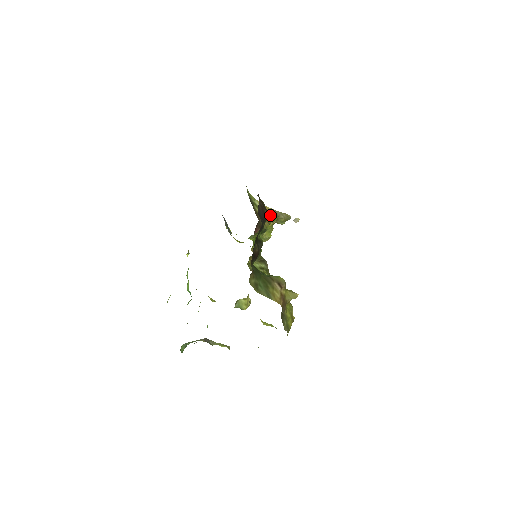
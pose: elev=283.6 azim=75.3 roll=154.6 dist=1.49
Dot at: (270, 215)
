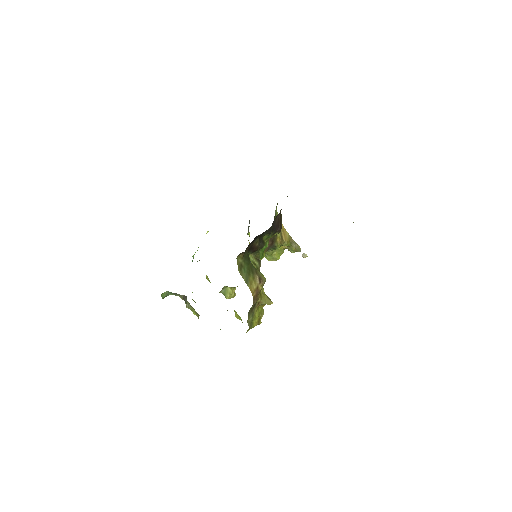
Dot at: (285, 238)
